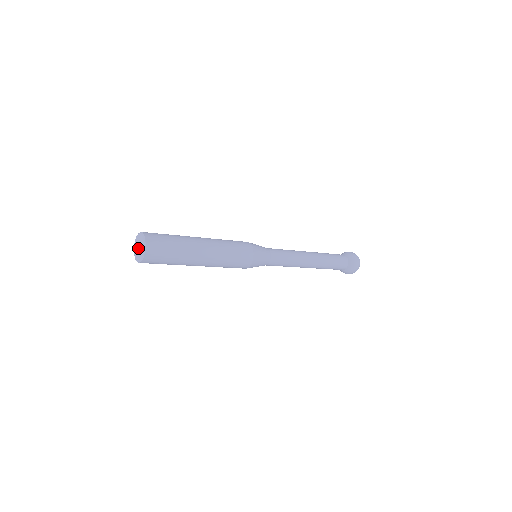
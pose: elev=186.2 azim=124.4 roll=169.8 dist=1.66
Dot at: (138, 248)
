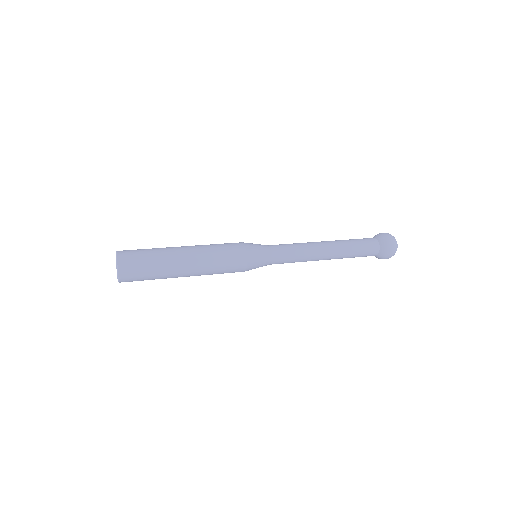
Dot at: occluded
